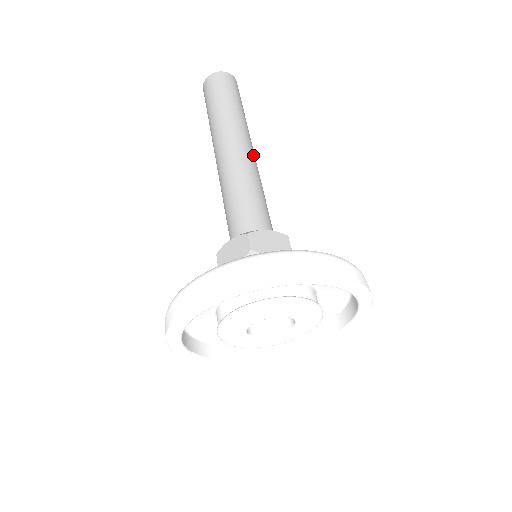
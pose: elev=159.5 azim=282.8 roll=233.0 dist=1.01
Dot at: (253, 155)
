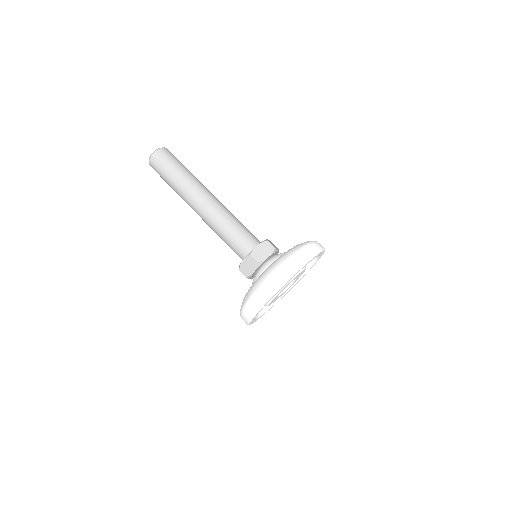
Dot at: occluded
